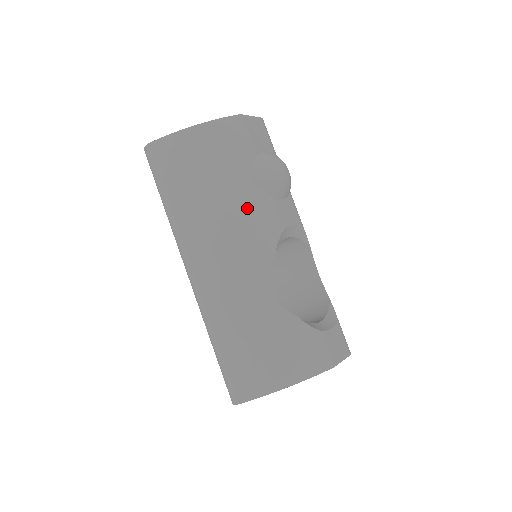
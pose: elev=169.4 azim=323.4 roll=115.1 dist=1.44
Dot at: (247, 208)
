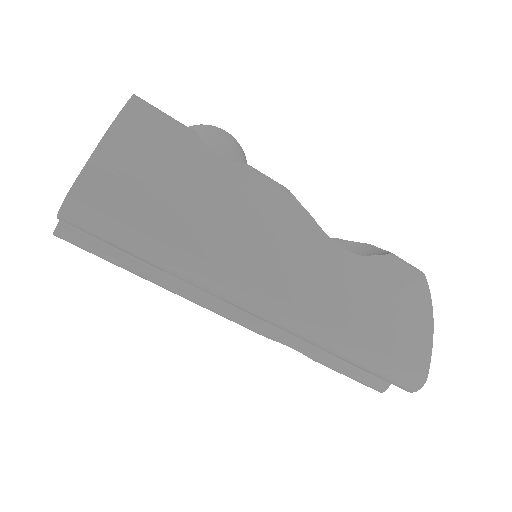
Dot at: (249, 188)
